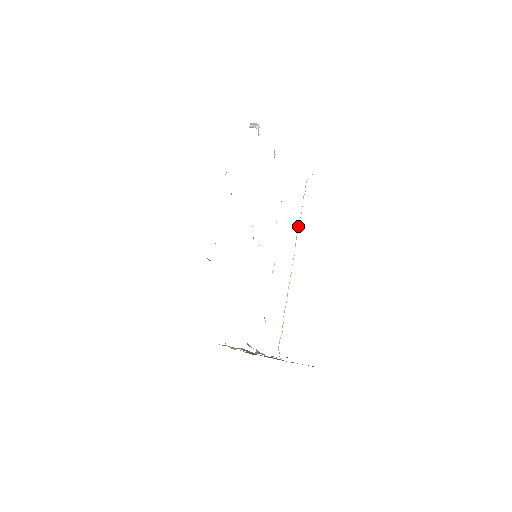
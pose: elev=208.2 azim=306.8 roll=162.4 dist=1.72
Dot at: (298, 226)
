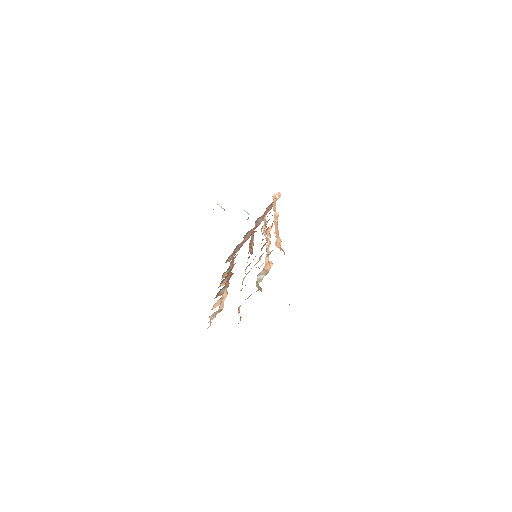
Dot at: (273, 207)
